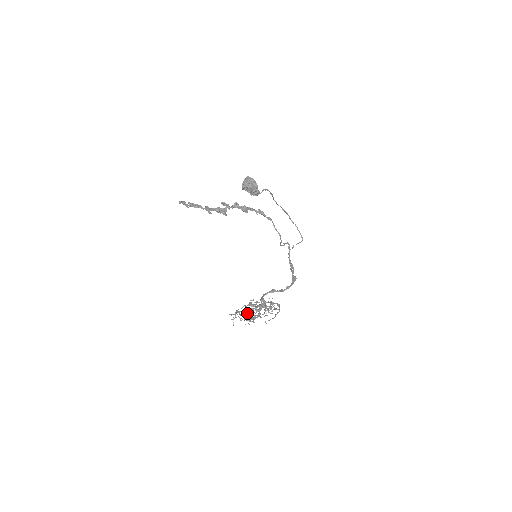
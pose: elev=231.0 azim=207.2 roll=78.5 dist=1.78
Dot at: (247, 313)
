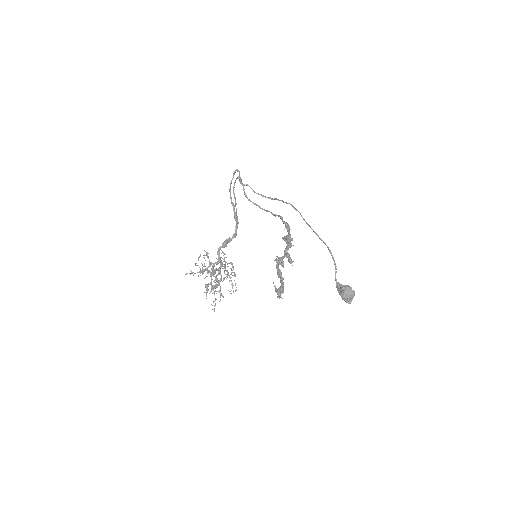
Dot at: (202, 272)
